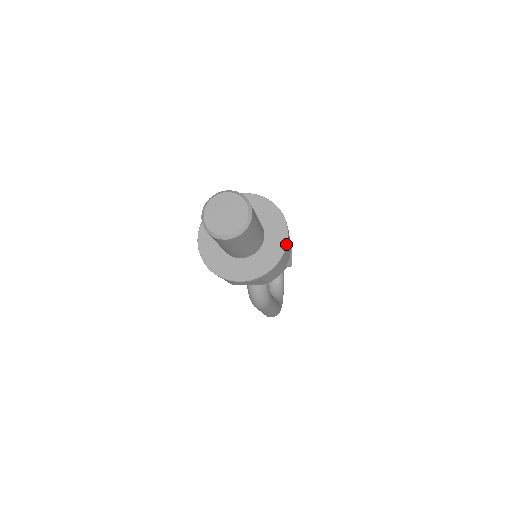
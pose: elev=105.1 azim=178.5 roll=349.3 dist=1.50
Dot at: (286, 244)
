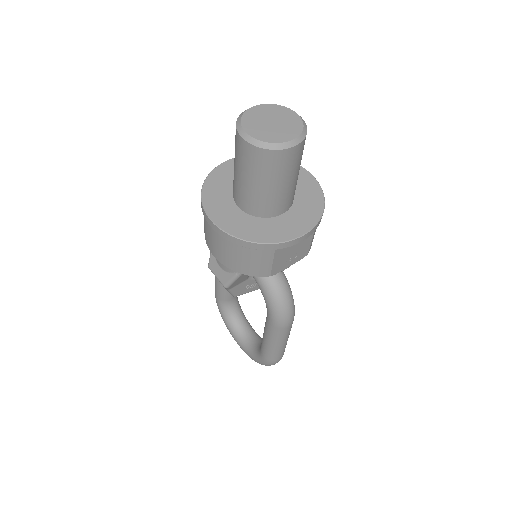
Dot at: (316, 180)
